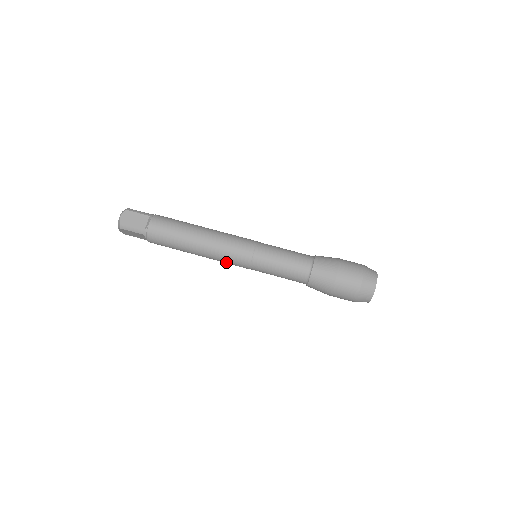
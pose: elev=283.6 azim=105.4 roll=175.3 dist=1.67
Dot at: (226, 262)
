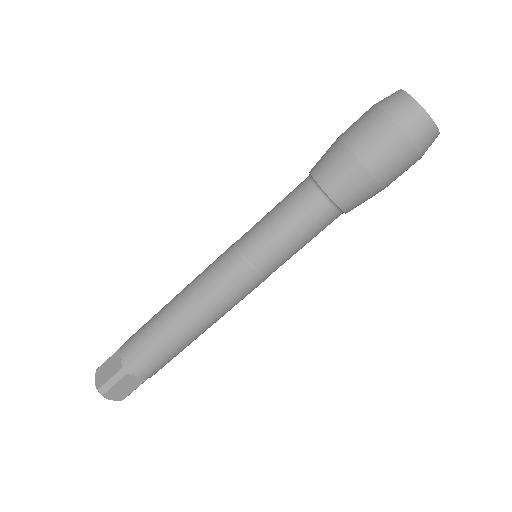
Dot at: occluded
